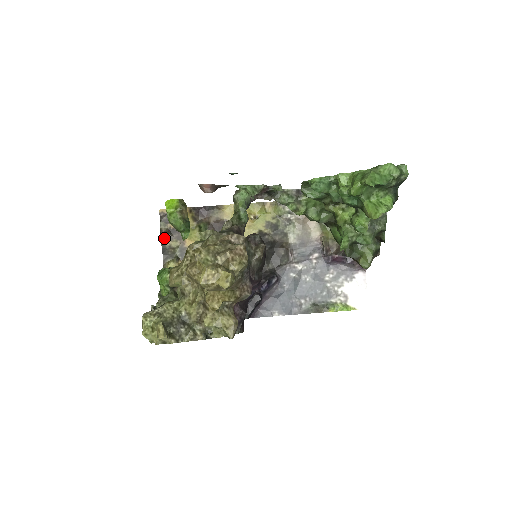
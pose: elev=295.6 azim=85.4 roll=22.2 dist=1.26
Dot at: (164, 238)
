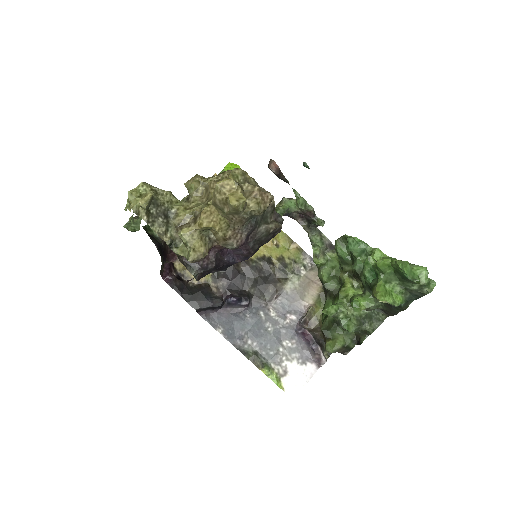
Dot at: occluded
